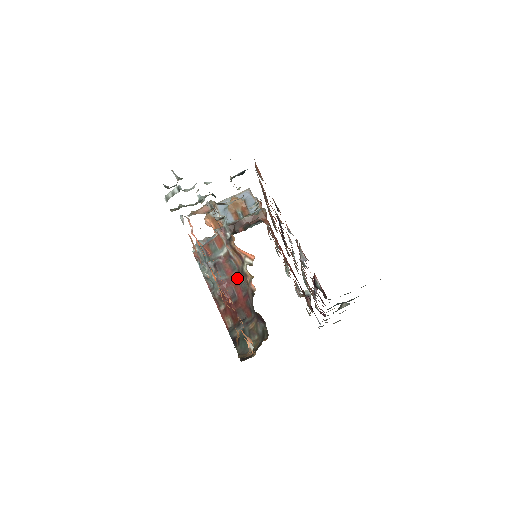
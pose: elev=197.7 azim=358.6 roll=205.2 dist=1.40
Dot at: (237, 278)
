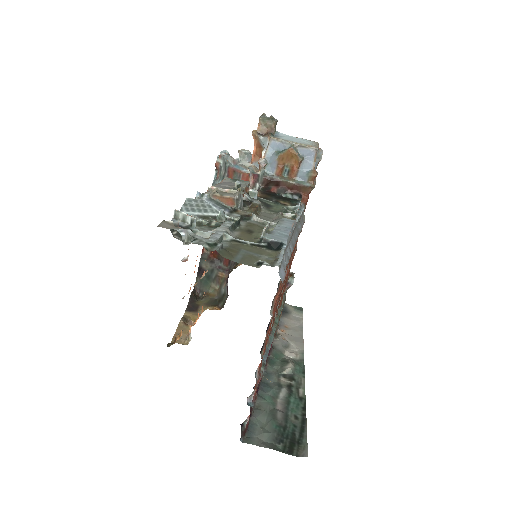
Dot at: occluded
